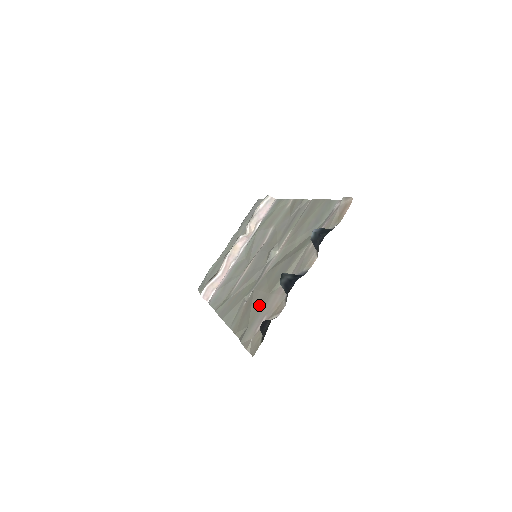
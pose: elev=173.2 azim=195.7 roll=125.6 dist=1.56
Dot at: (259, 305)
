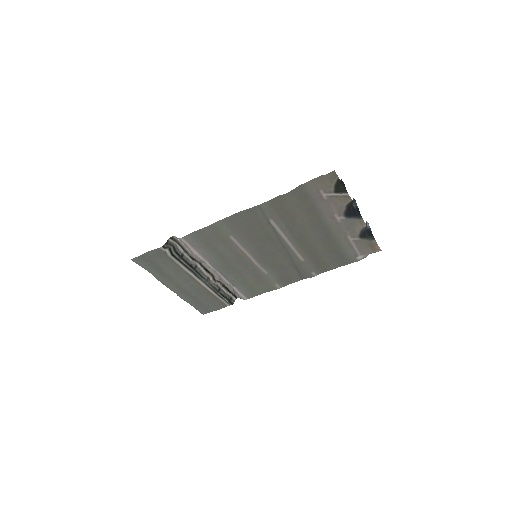
Dot at: (307, 208)
